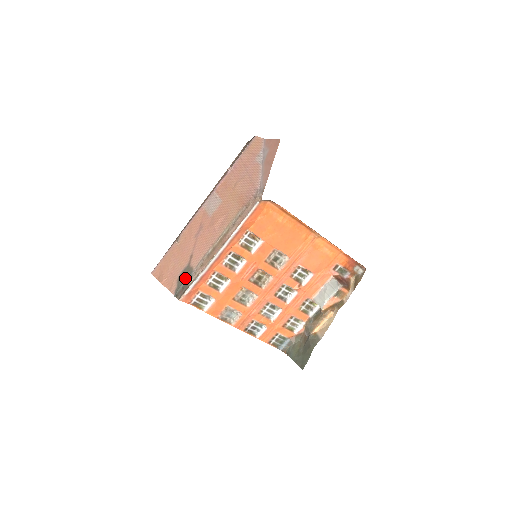
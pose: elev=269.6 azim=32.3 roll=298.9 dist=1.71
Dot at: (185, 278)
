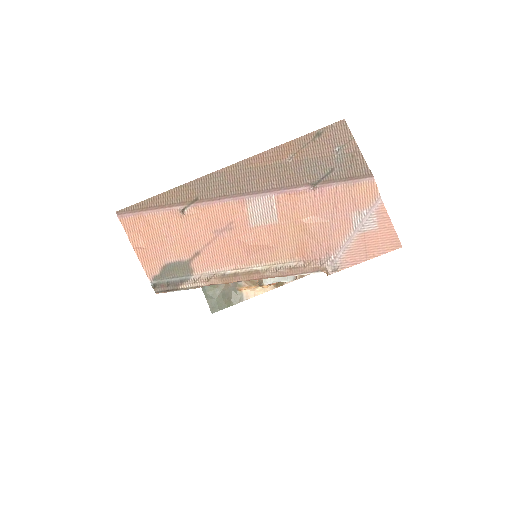
Dot at: (177, 275)
